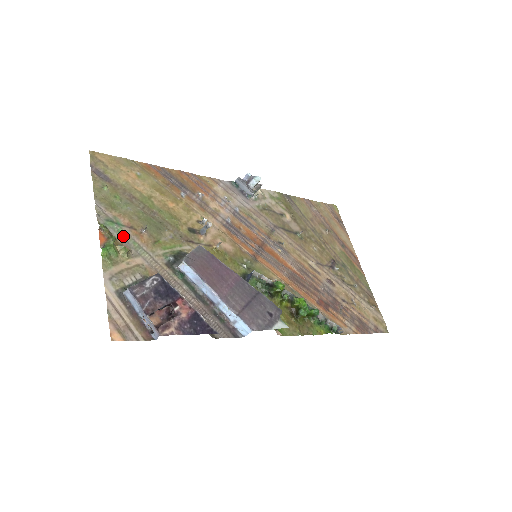
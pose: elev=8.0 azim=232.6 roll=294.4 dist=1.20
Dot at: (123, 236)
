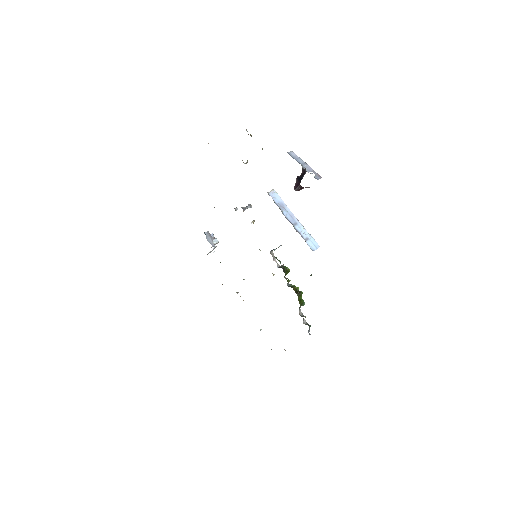
Dot at: occluded
